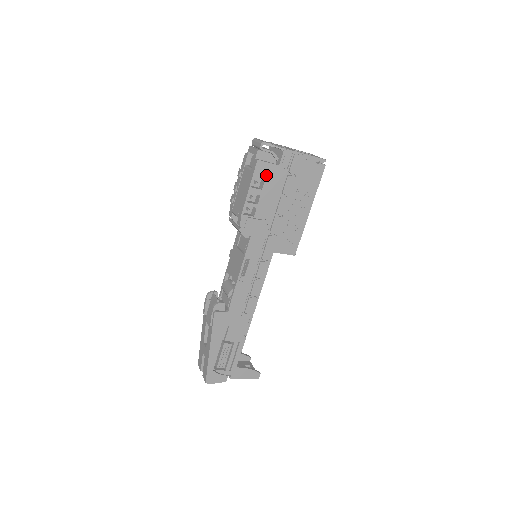
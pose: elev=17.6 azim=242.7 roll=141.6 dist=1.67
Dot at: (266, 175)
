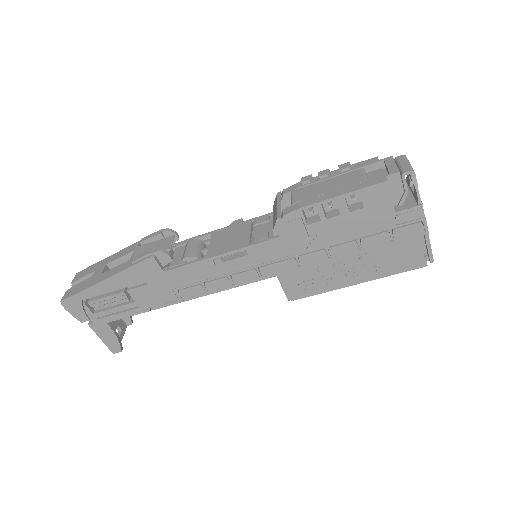
Dot at: (372, 204)
